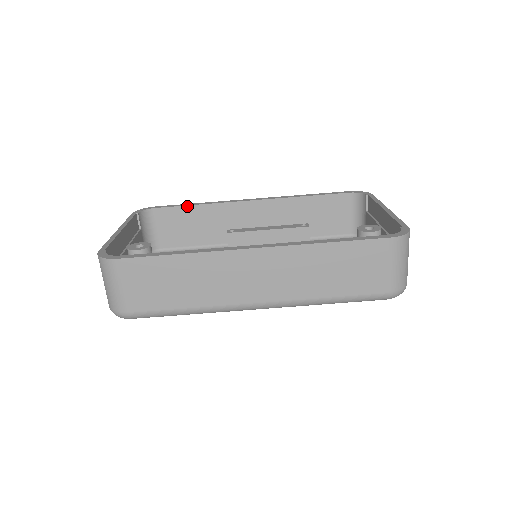
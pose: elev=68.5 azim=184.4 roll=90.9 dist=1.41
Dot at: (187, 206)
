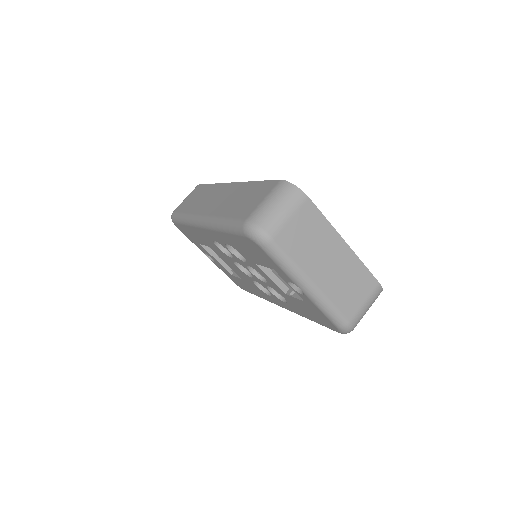
Dot at: occluded
